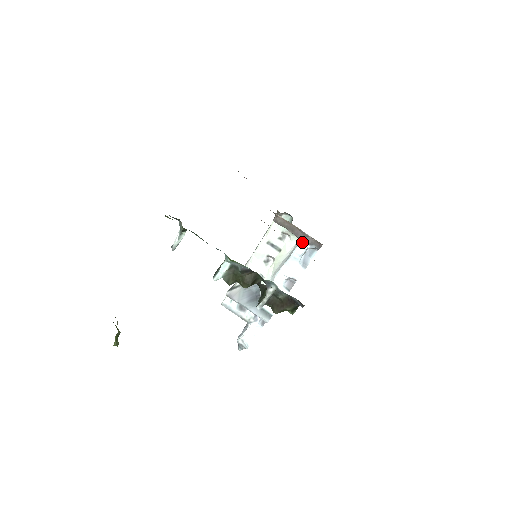
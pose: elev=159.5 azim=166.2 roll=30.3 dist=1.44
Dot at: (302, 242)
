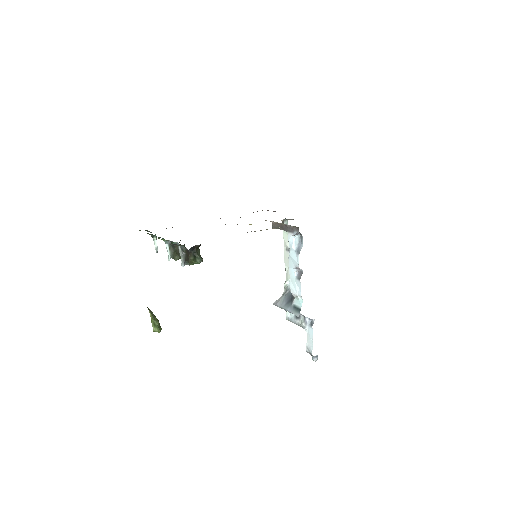
Dot at: (289, 233)
